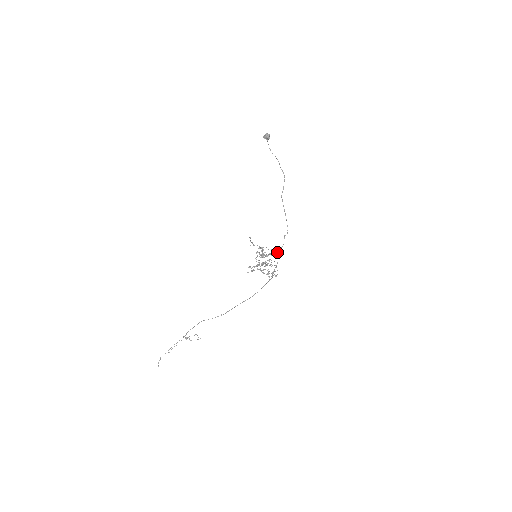
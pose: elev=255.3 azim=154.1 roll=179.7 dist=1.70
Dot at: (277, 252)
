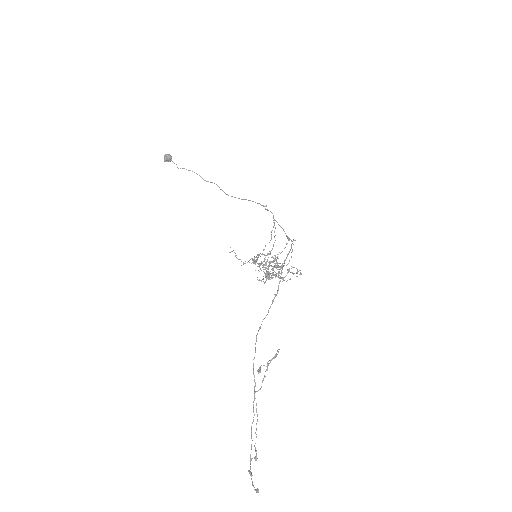
Dot at: (274, 232)
